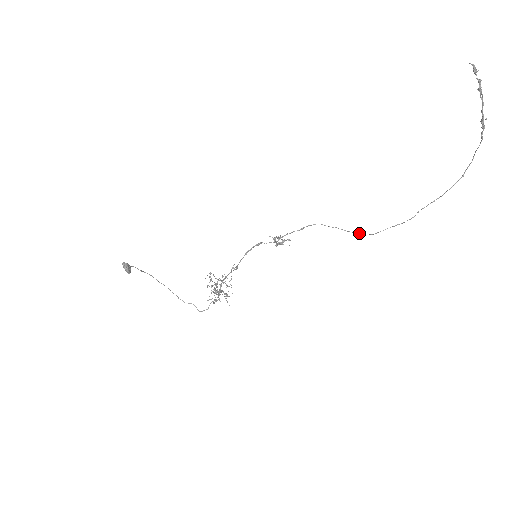
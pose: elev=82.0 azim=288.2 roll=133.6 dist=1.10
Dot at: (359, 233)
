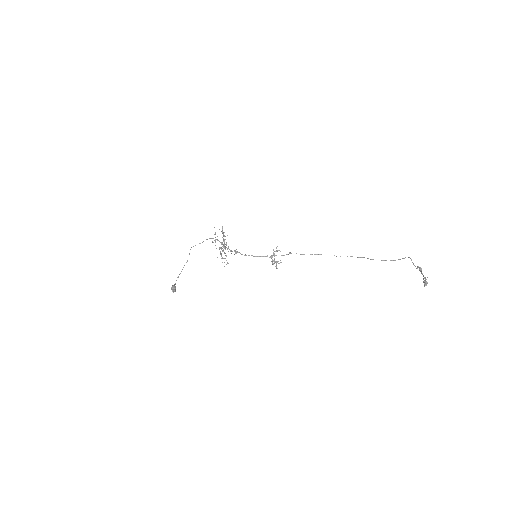
Dot at: occluded
